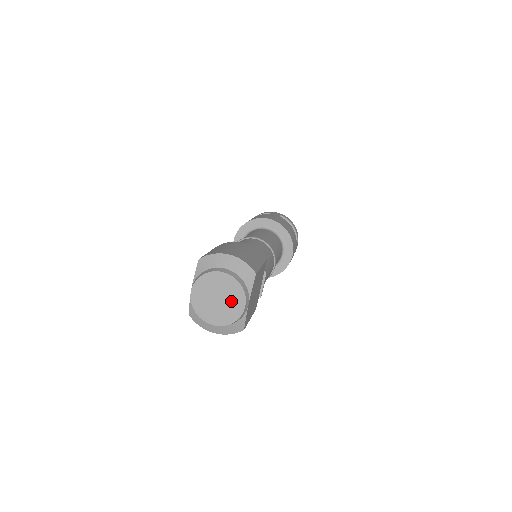
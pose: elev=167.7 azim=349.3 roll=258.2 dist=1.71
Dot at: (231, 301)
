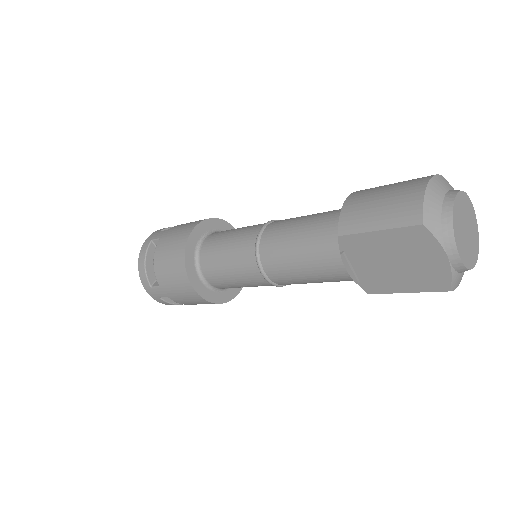
Dot at: (469, 217)
